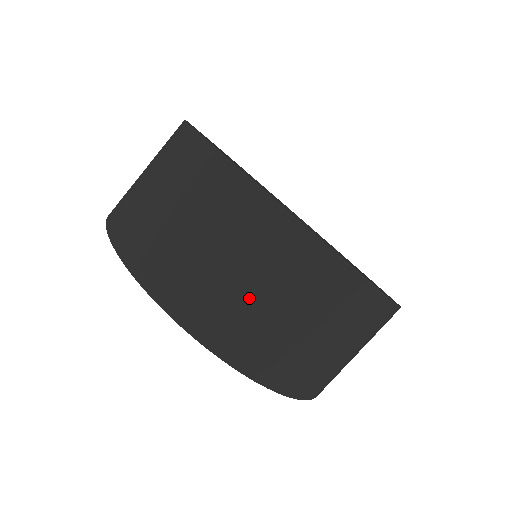
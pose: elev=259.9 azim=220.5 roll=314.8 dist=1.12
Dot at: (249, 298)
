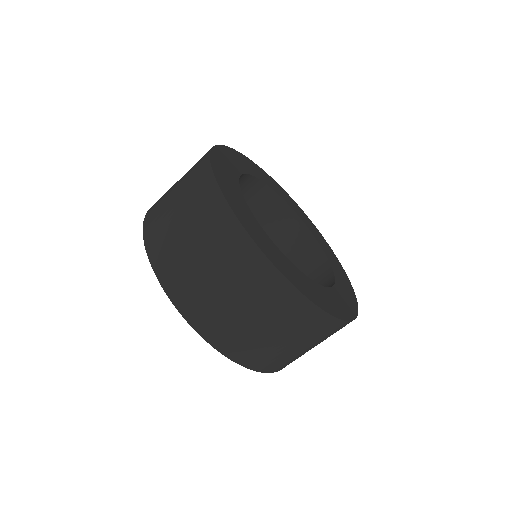
Dot at: (193, 259)
